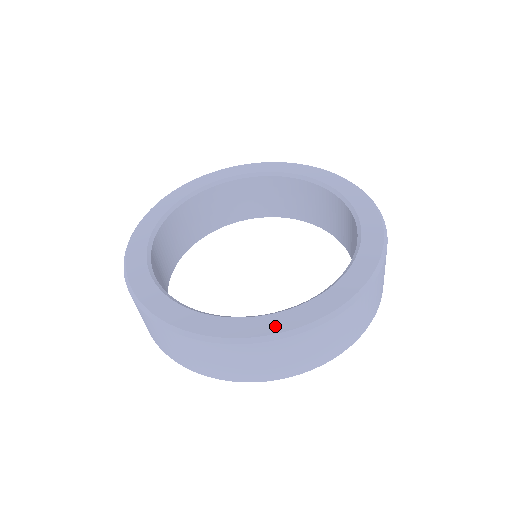
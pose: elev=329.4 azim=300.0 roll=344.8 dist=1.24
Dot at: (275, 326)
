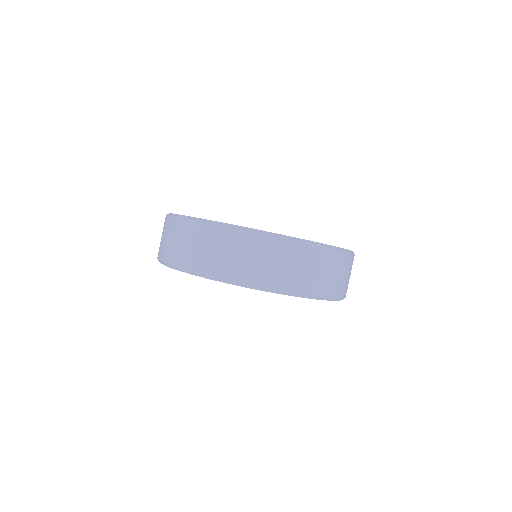
Dot at: occluded
